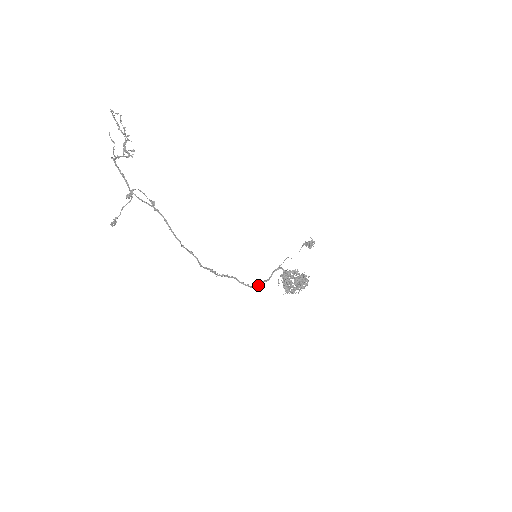
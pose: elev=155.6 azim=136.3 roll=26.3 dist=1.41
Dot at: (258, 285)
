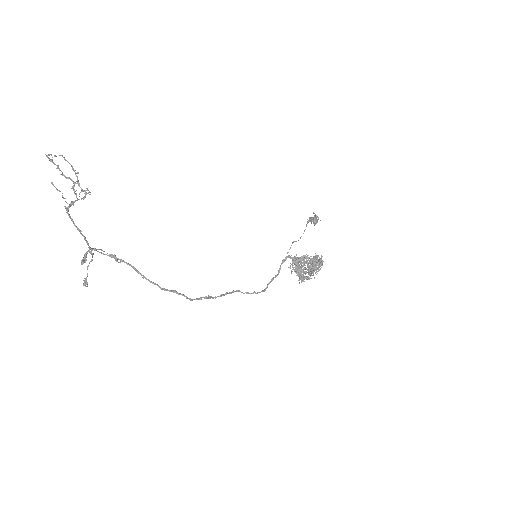
Dot at: (266, 287)
